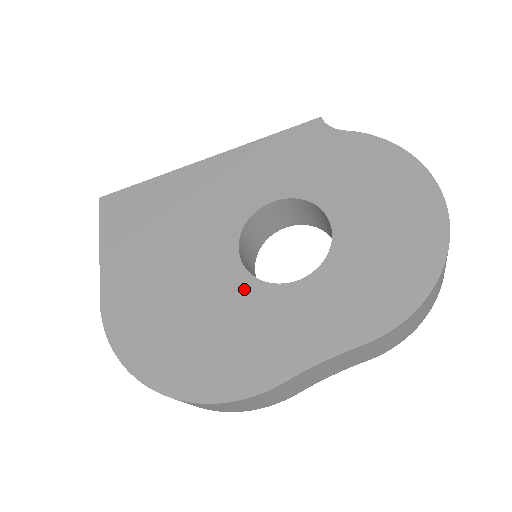
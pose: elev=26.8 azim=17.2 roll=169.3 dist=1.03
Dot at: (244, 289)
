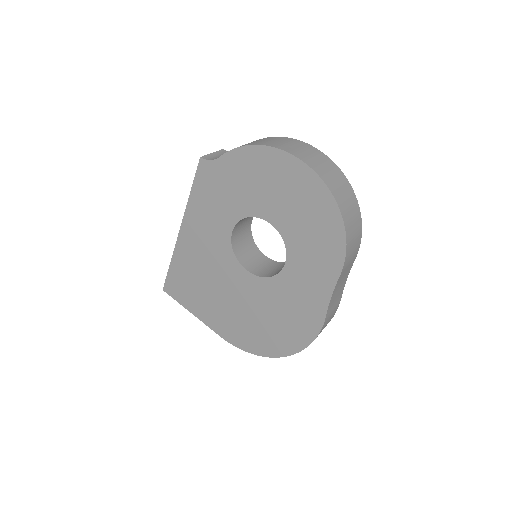
Dot at: (268, 287)
